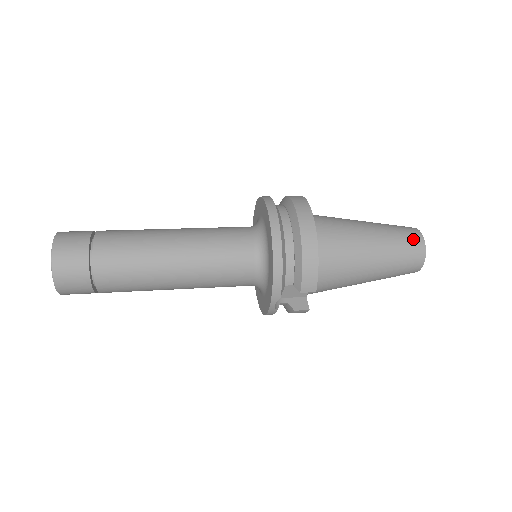
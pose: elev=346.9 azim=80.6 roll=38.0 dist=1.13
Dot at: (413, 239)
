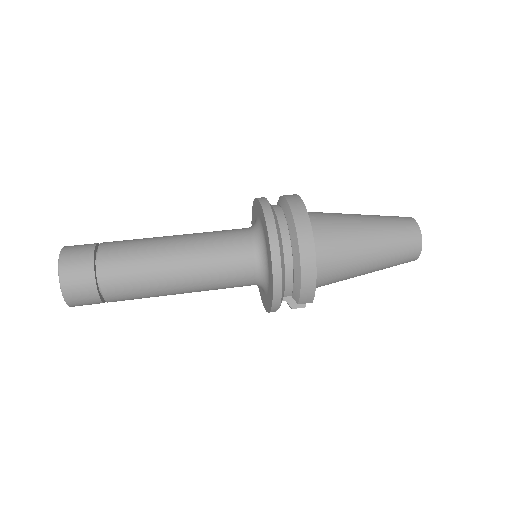
Dot at: (411, 238)
